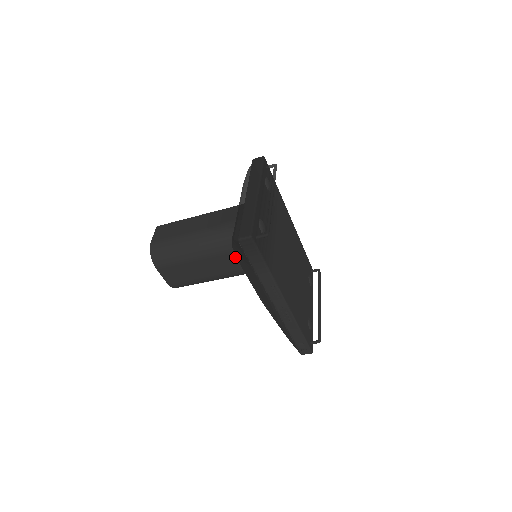
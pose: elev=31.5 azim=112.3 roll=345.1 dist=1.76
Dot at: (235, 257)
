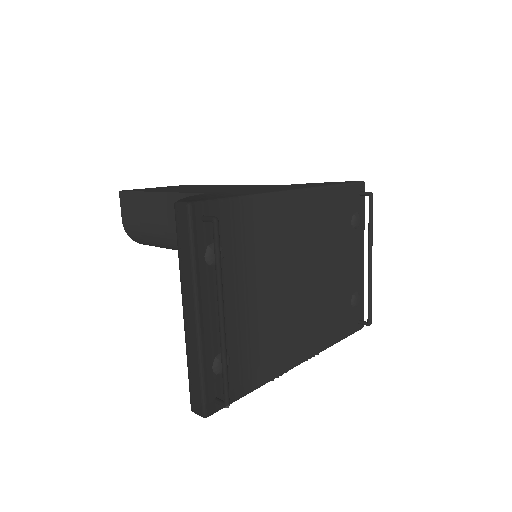
Dot at: occluded
